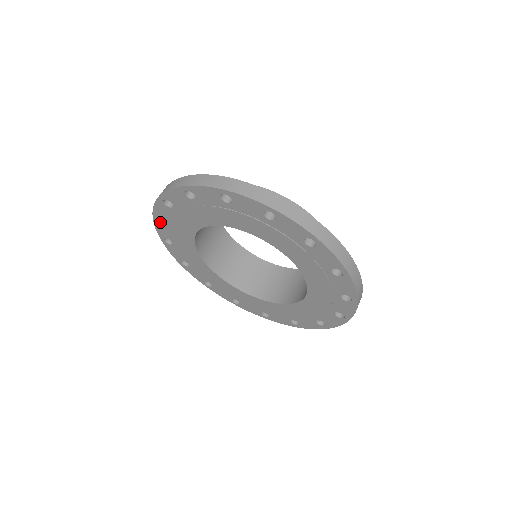
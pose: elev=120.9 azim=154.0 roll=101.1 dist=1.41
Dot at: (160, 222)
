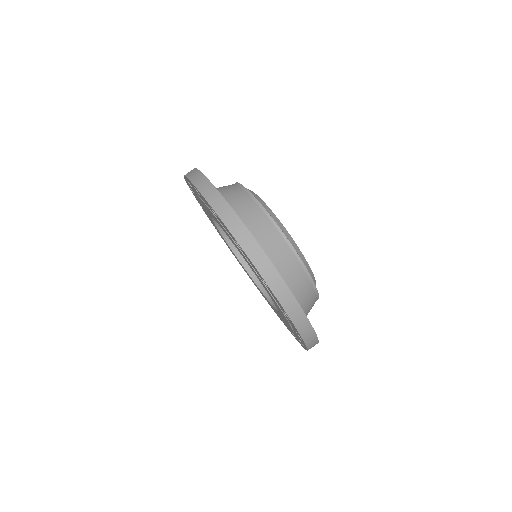
Dot at: (192, 191)
